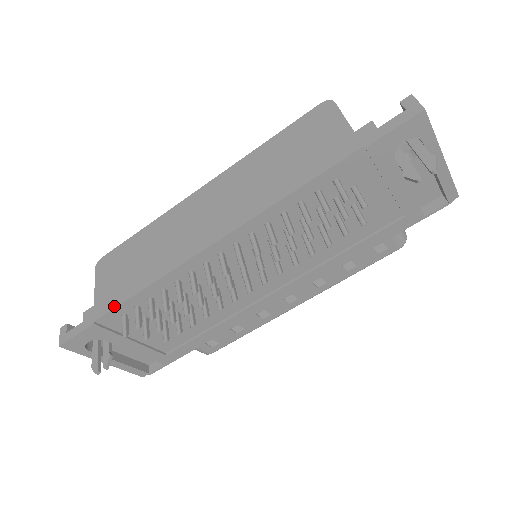
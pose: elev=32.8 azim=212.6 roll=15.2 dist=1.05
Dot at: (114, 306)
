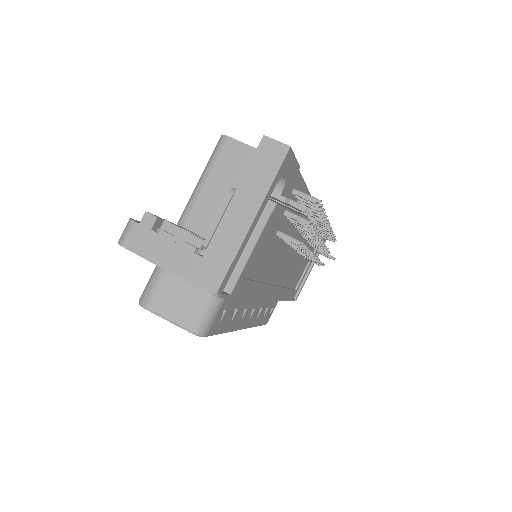
Dot at: (300, 174)
